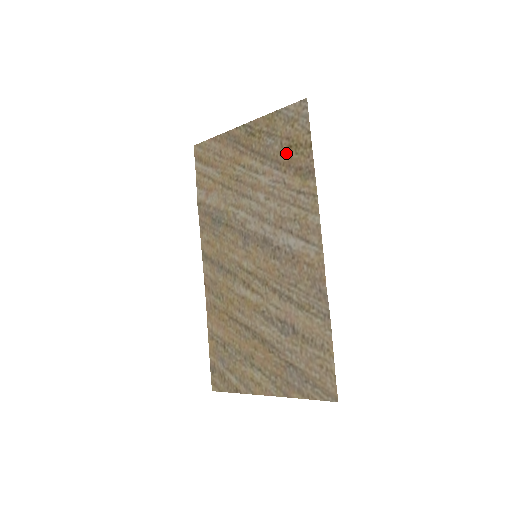
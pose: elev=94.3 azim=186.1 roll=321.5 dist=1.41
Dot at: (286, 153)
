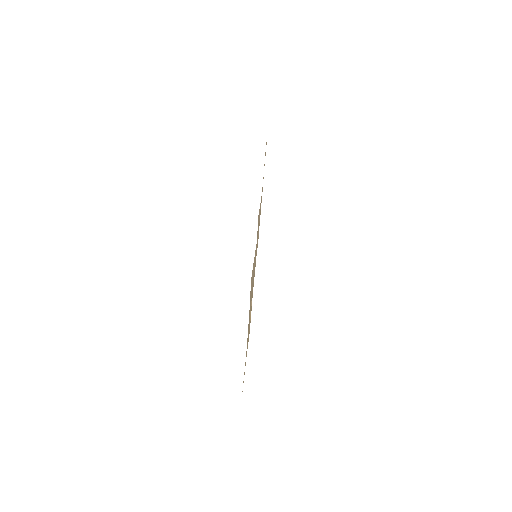
Dot at: occluded
